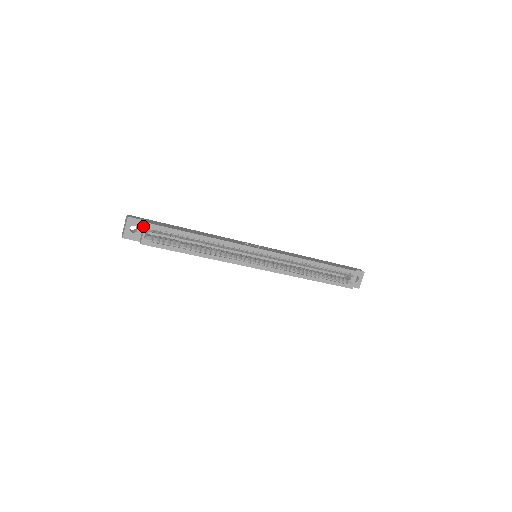
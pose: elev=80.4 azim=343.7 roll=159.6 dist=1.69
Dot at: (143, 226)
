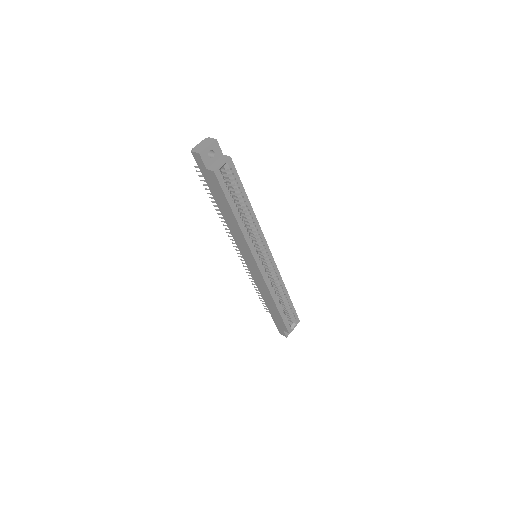
Dot at: (220, 158)
